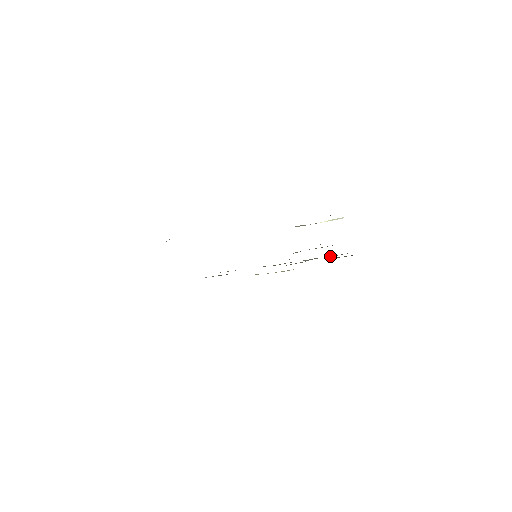
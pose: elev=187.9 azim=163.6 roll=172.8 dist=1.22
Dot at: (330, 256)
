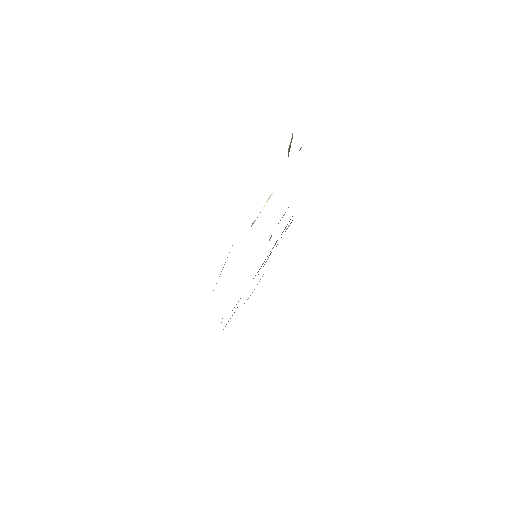
Dot at: occluded
